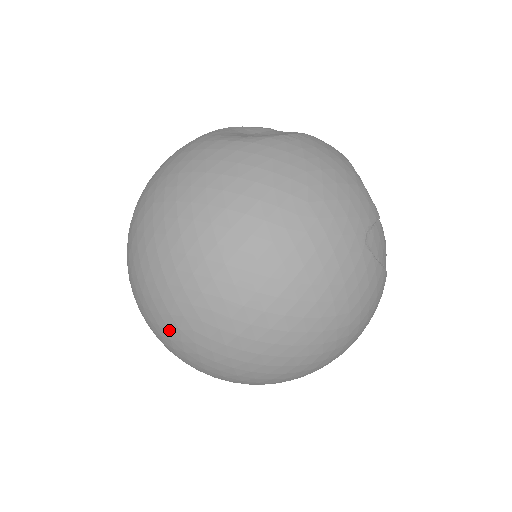
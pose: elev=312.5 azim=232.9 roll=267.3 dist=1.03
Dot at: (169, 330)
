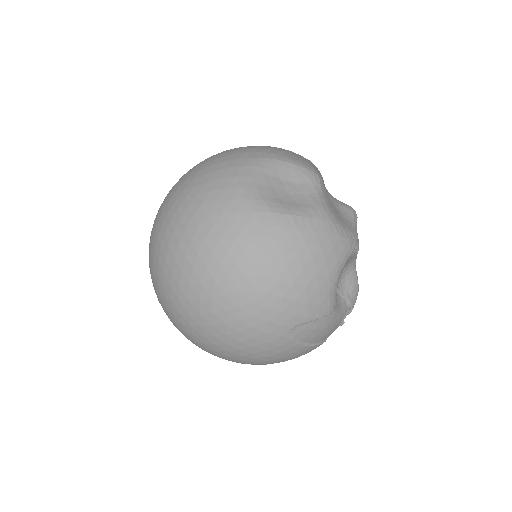
Dot at: occluded
